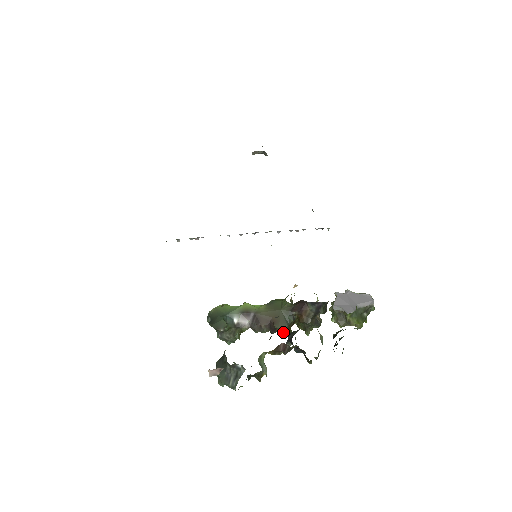
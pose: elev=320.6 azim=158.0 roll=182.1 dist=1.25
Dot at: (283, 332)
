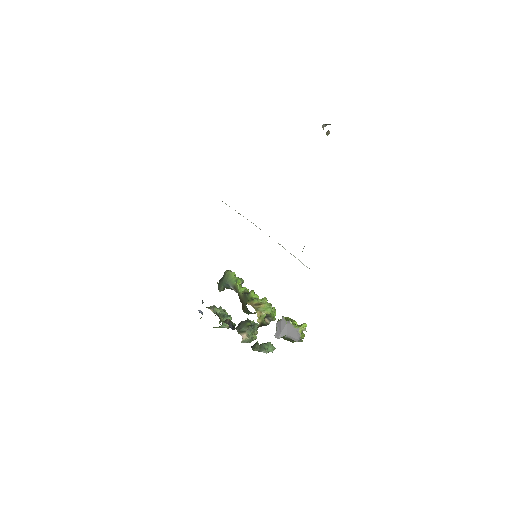
Dot at: occluded
